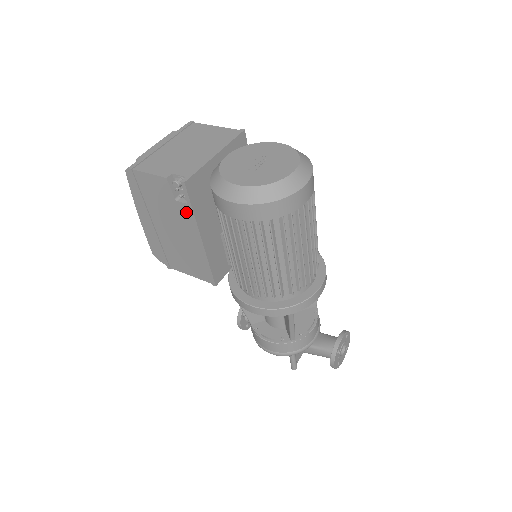
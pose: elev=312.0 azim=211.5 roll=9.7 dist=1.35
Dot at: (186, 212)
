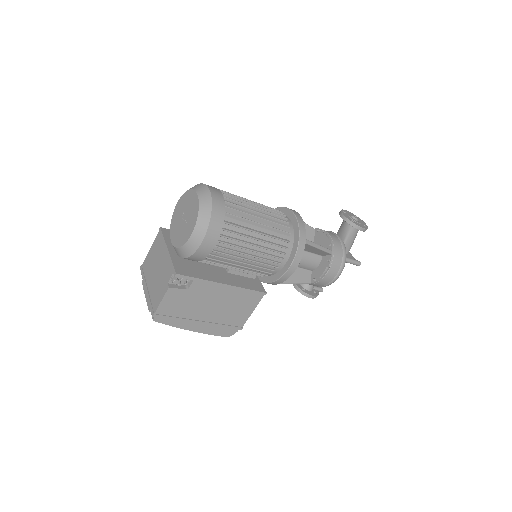
Dot at: (199, 286)
